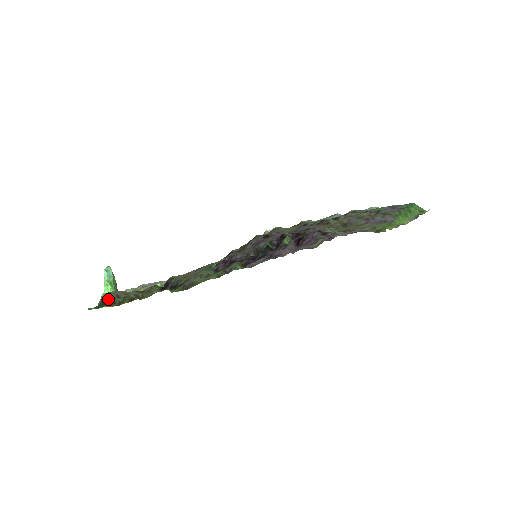
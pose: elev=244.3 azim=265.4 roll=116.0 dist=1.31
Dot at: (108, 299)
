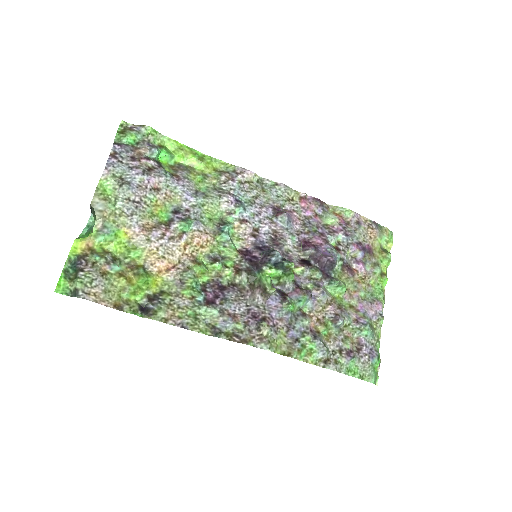
Dot at: (81, 263)
